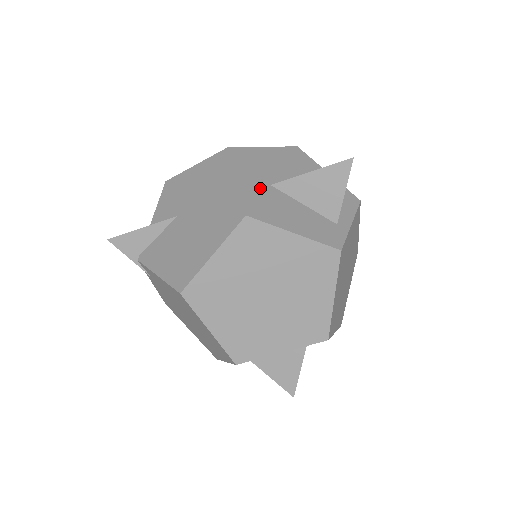
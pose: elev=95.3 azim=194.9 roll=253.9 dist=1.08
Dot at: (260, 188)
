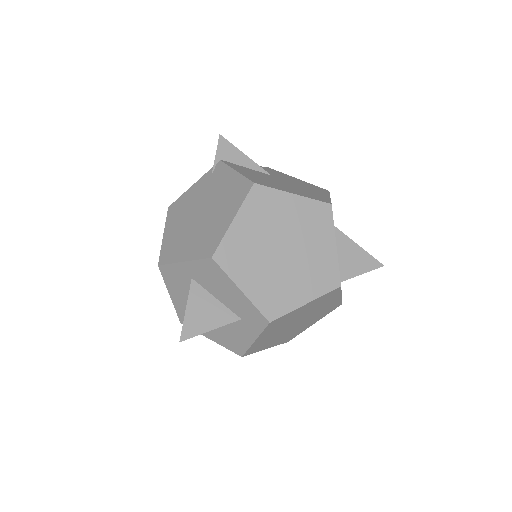
Dot at: occluded
